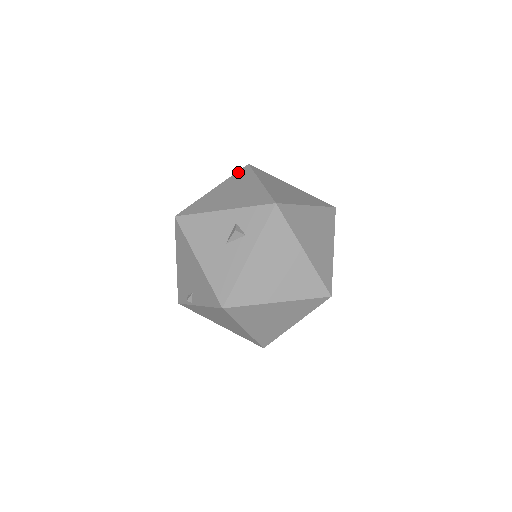
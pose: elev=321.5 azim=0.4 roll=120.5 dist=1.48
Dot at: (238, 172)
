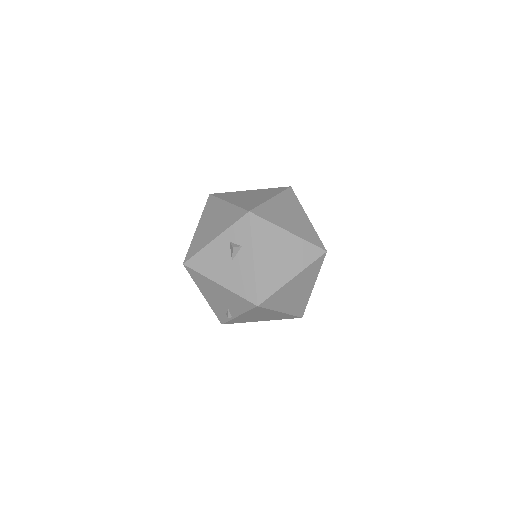
Dot at: (206, 204)
